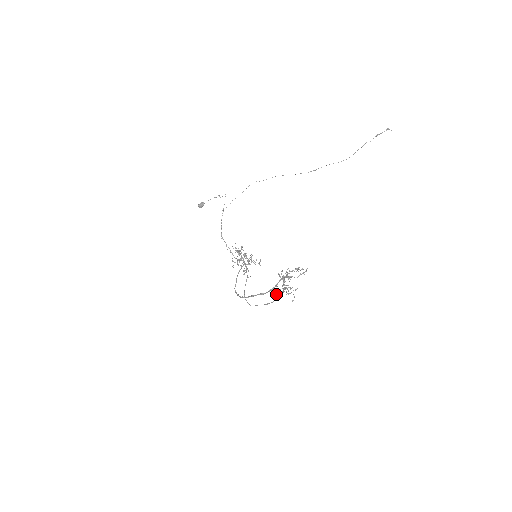
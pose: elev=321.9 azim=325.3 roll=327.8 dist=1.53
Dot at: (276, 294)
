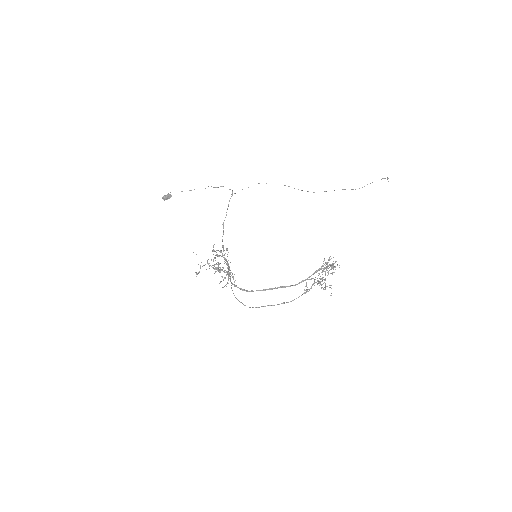
Dot at: (304, 289)
